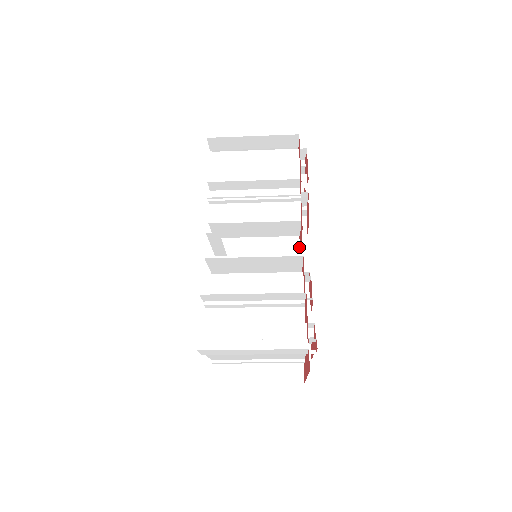
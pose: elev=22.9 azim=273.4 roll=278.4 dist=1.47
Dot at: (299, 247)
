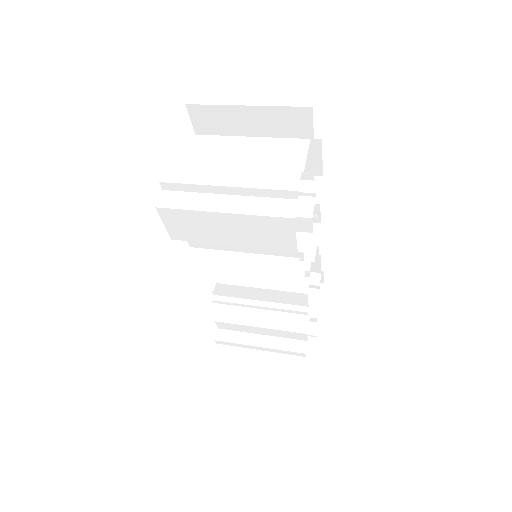
Dot at: occluded
